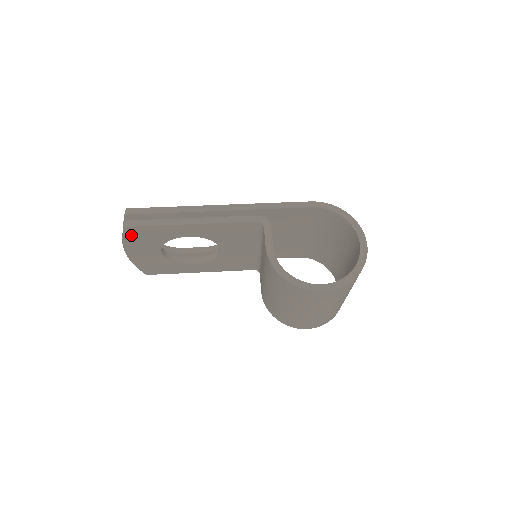
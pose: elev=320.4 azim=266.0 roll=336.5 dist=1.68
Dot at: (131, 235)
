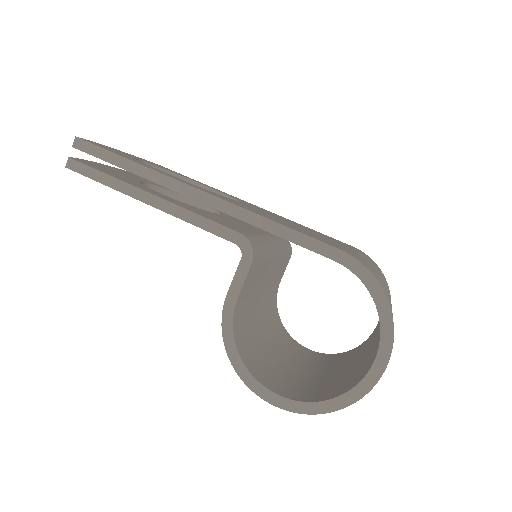
Dot at: occluded
